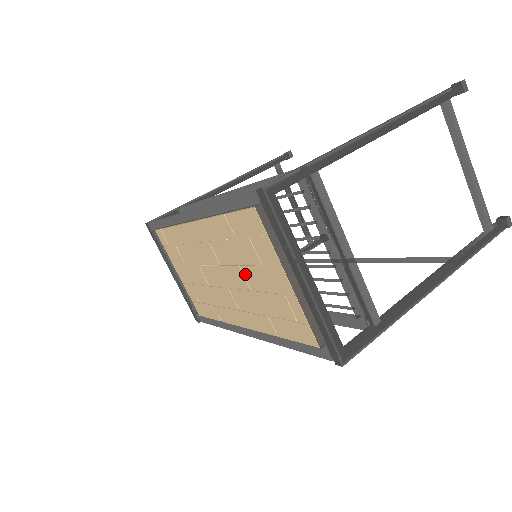
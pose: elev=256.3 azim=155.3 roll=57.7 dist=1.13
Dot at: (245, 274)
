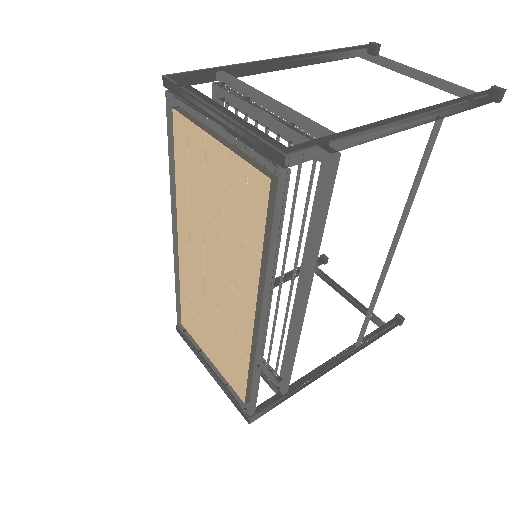
Dot at: (211, 215)
